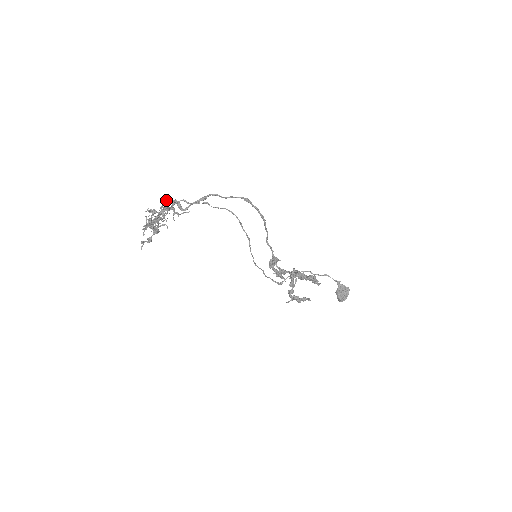
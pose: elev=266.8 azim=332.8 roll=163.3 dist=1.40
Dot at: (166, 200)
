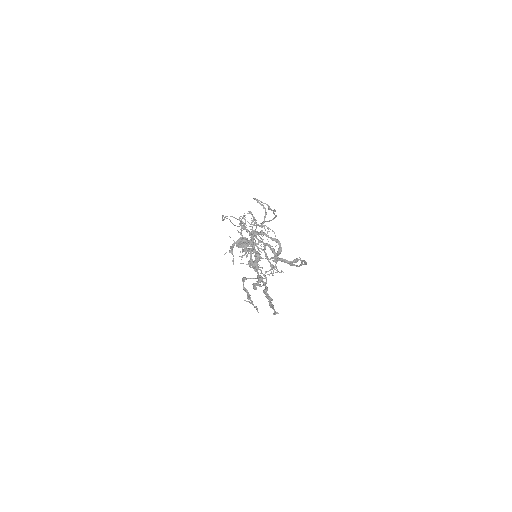
Dot at: occluded
